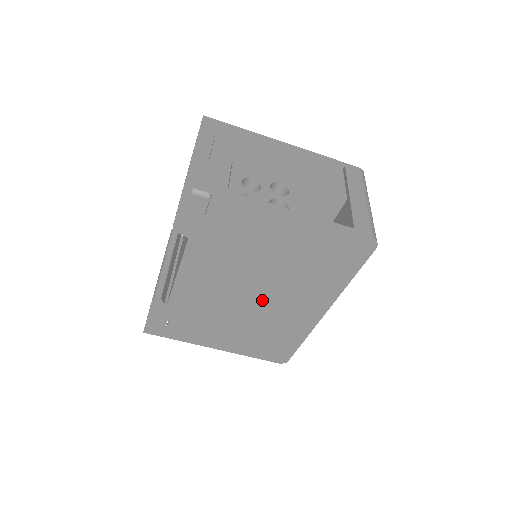
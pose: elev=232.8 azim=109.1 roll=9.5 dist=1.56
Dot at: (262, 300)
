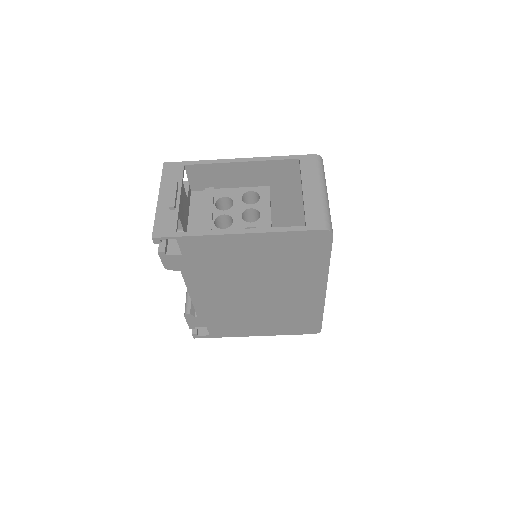
Dot at: (267, 295)
